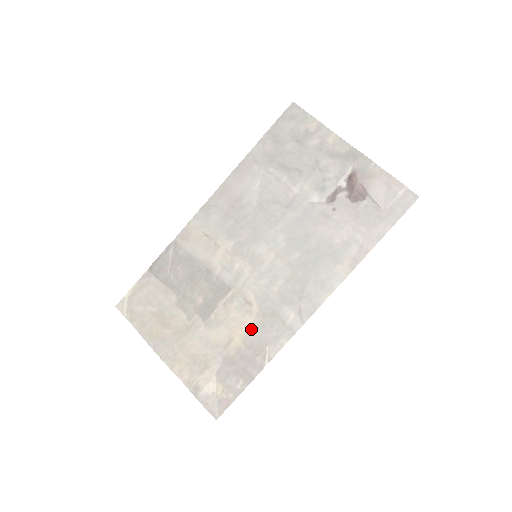
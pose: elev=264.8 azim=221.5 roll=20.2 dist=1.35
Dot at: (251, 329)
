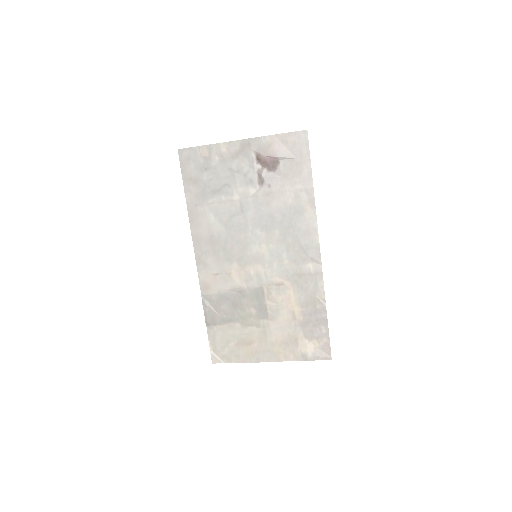
Dot at: (297, 296)
